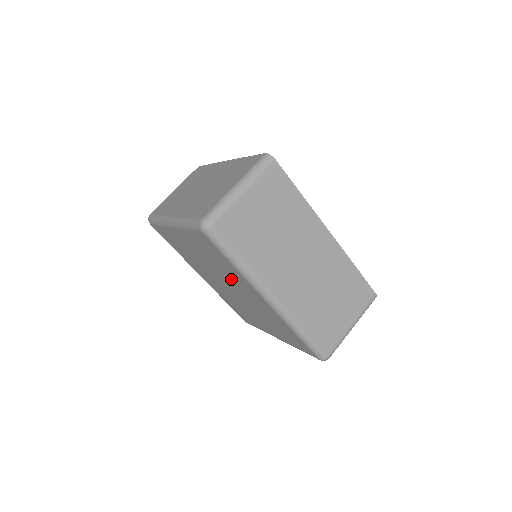
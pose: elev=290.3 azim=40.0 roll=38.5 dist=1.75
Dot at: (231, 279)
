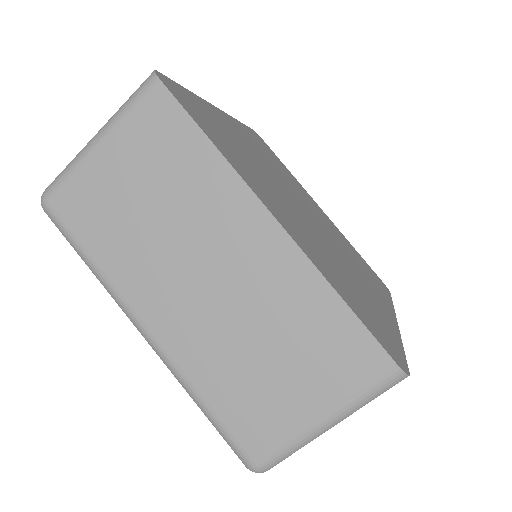
Dot at: occluded
